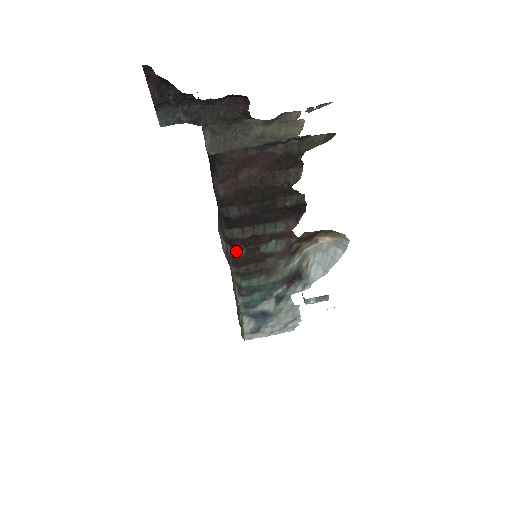
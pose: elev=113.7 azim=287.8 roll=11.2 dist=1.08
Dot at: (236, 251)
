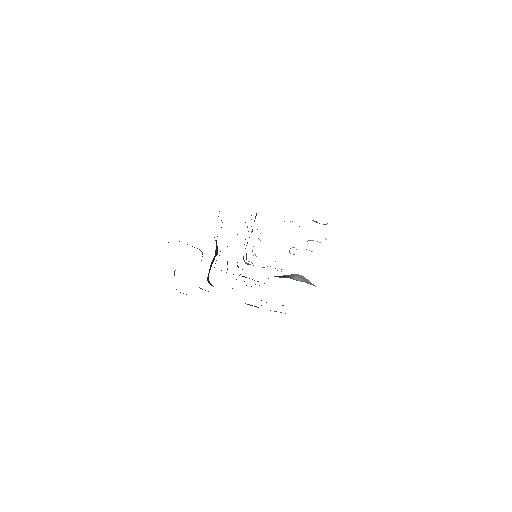
Dot at: occluded
